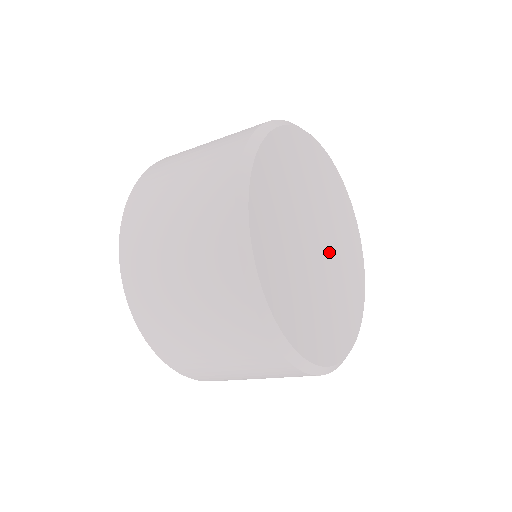
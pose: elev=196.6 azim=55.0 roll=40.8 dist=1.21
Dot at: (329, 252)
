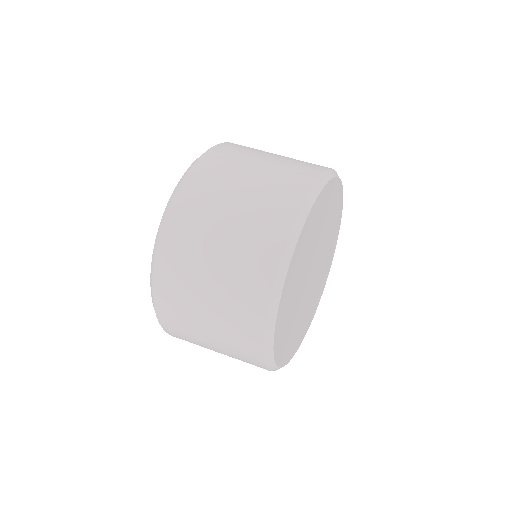
Dot at: (318, 255)
